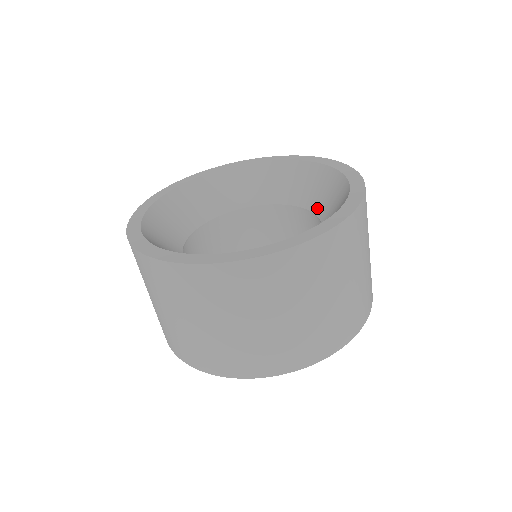
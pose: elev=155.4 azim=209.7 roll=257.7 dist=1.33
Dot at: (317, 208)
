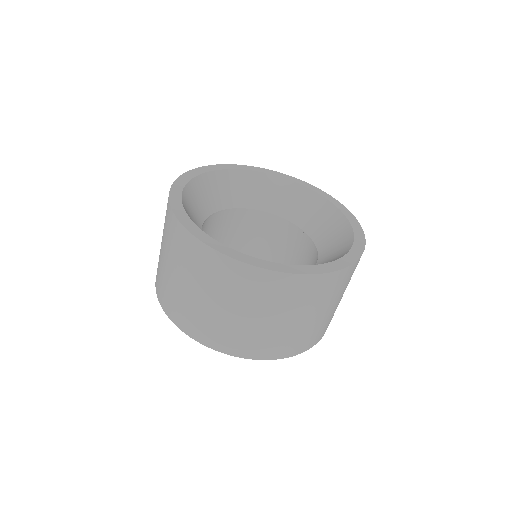
Dot at: (317, 238)
